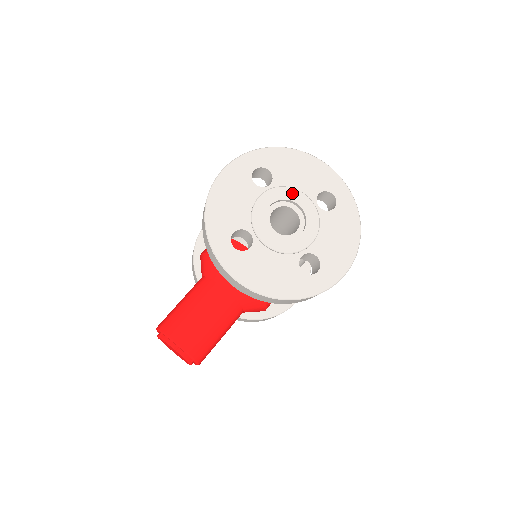
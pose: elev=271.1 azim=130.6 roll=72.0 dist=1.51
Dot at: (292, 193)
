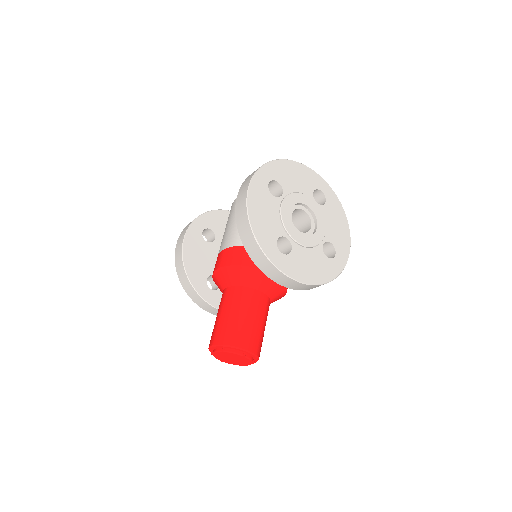
Dot at: (299, 197)
